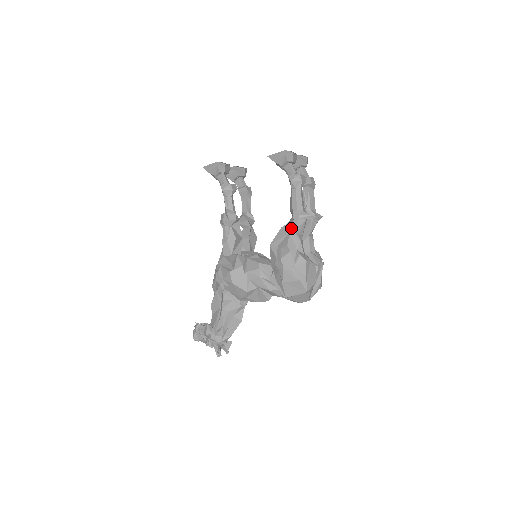
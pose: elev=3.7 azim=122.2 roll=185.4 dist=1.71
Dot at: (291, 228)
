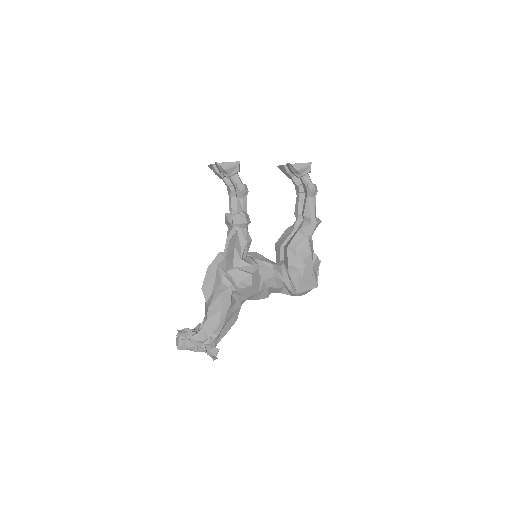
Dot at: (309, 232)
